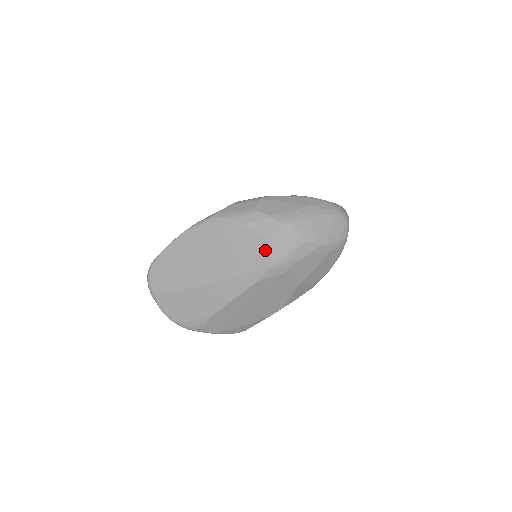
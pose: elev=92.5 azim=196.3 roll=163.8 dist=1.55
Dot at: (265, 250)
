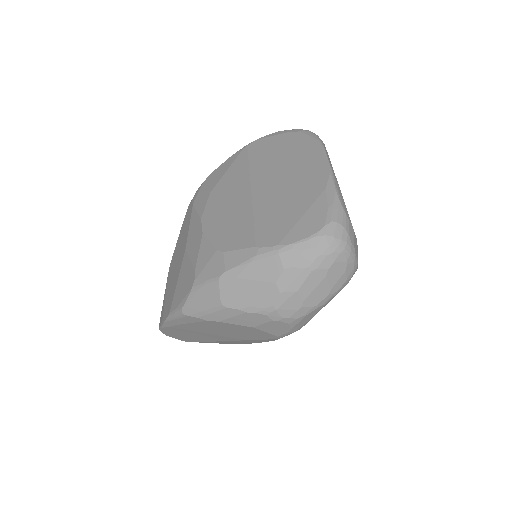
Dot at: (263, 333)
